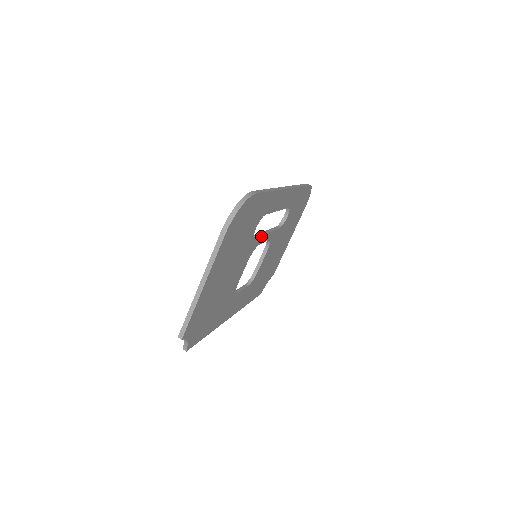
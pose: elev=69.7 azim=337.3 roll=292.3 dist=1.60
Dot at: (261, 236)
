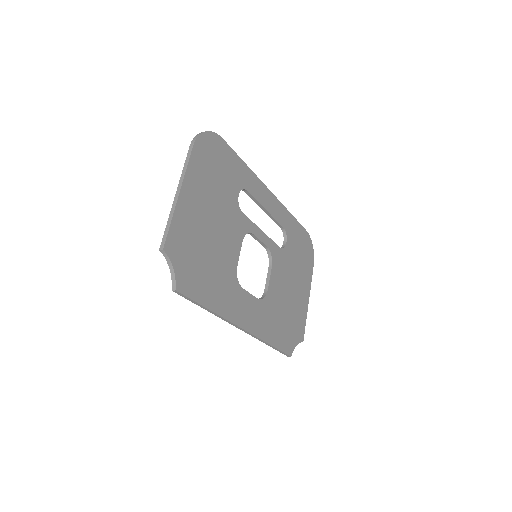
Dot at: (252, 222)
